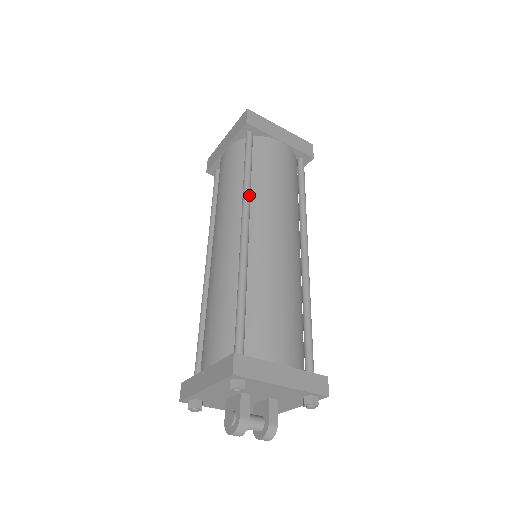
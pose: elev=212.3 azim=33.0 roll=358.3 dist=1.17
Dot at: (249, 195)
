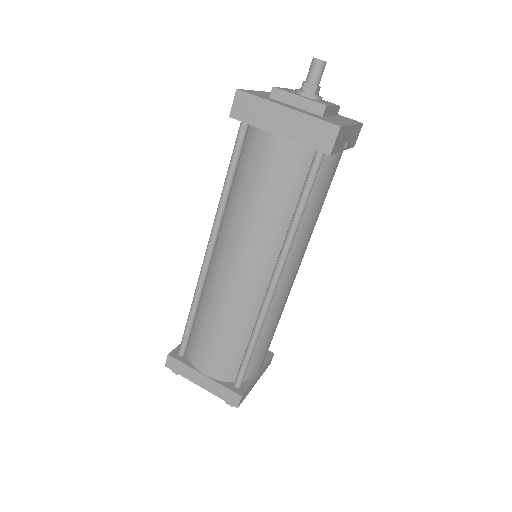
Dot at: (218, 218)
